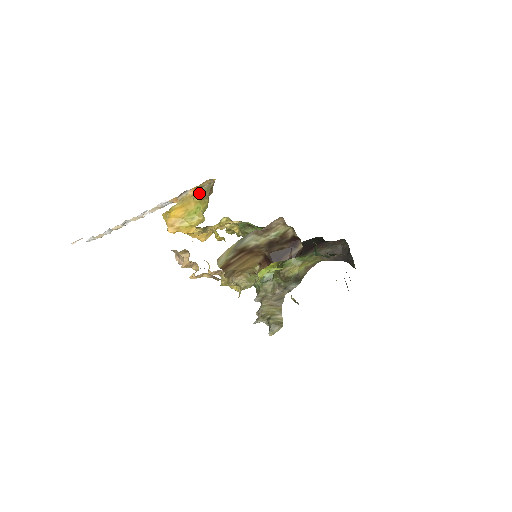
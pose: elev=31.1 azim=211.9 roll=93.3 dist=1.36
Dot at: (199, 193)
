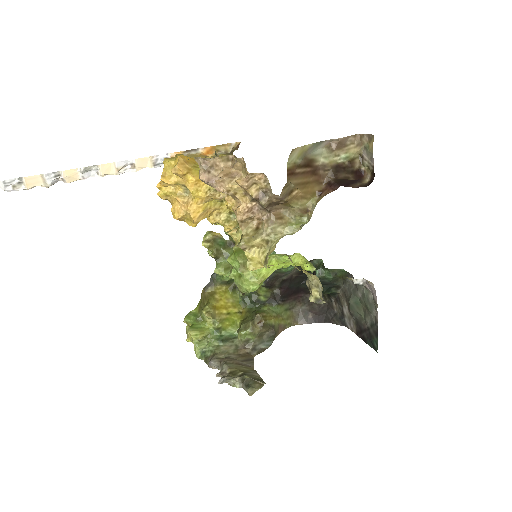
Dot at: (212, 156)
